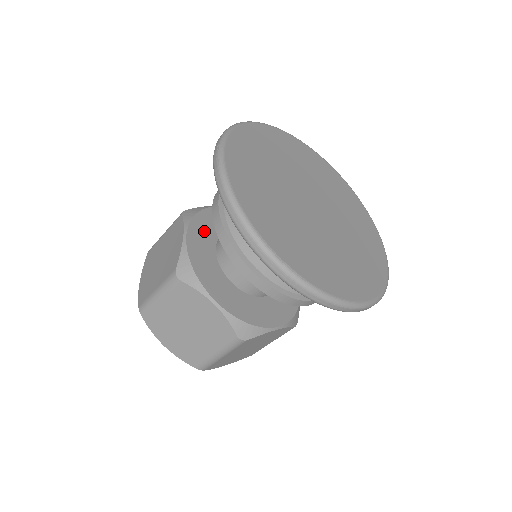
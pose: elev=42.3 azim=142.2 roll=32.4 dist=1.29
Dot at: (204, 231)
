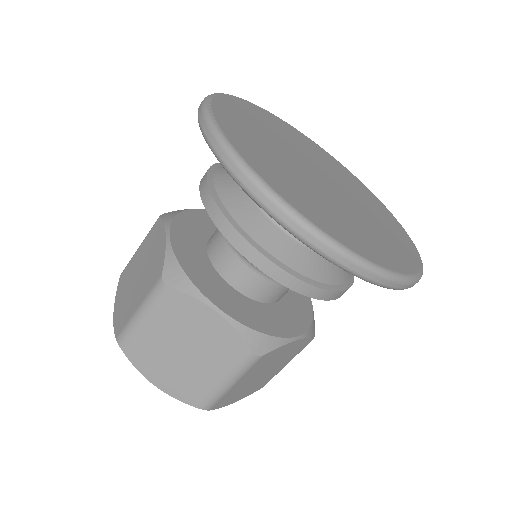
Dot at: occluded
